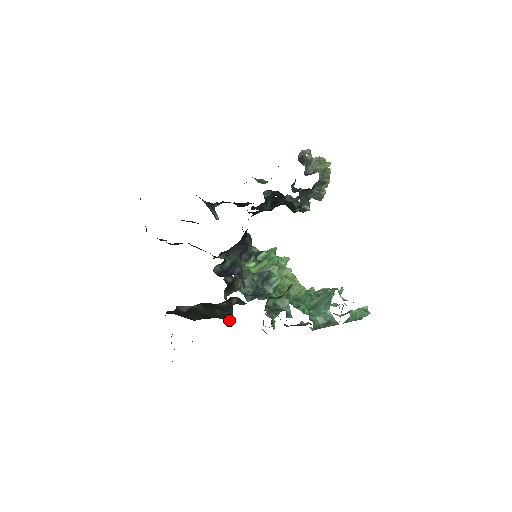
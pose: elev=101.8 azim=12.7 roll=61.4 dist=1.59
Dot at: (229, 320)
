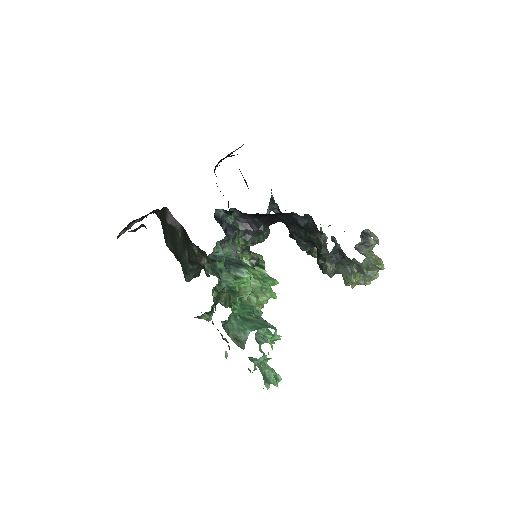
Dot at: (186, 278)
